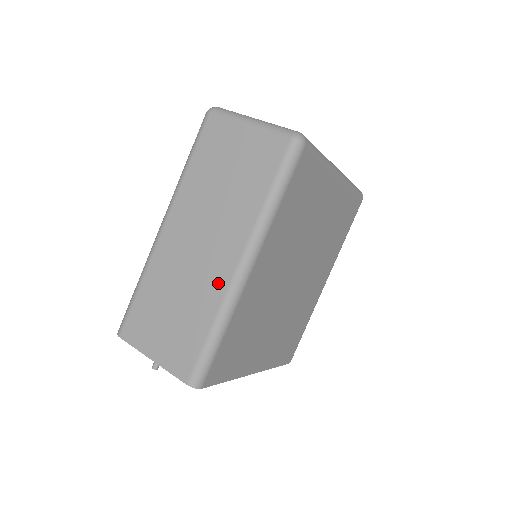
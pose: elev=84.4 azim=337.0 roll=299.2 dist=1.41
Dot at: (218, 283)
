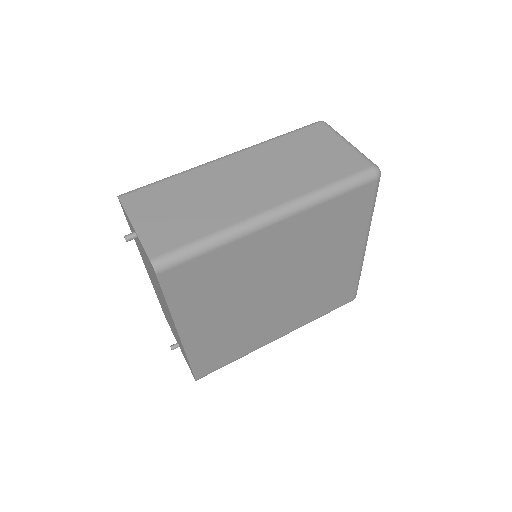
Dot at: (243, 211)
